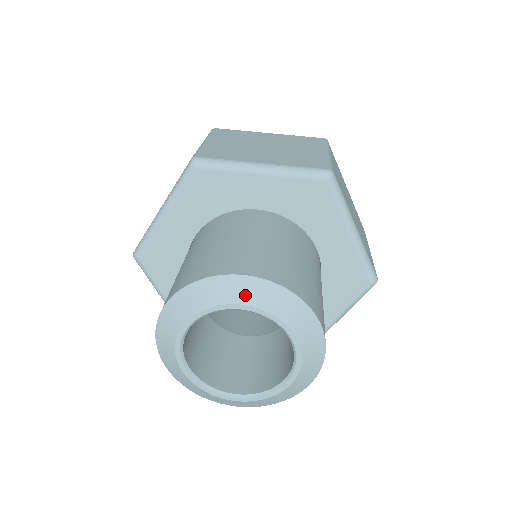
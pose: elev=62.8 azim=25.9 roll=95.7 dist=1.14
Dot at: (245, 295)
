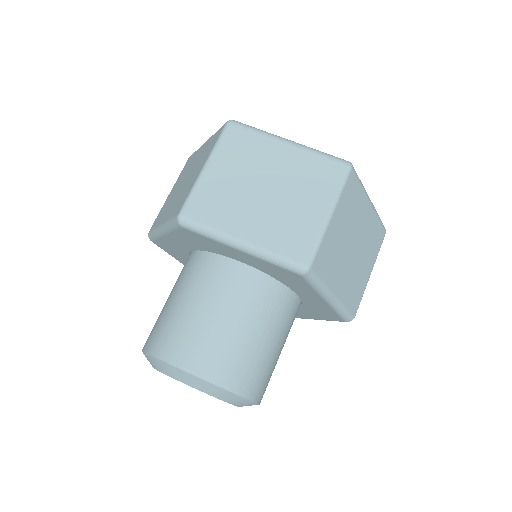
Dot at: (191, 382)
